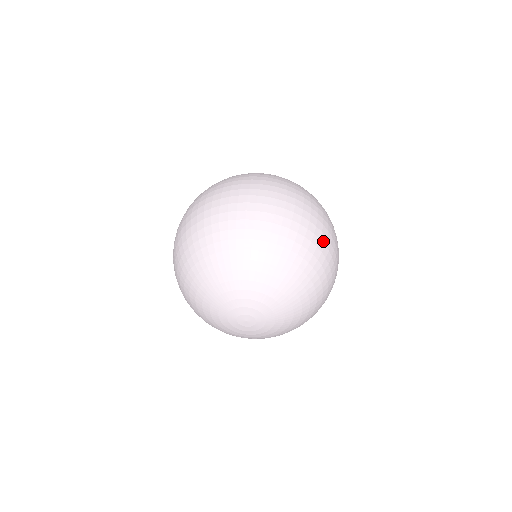
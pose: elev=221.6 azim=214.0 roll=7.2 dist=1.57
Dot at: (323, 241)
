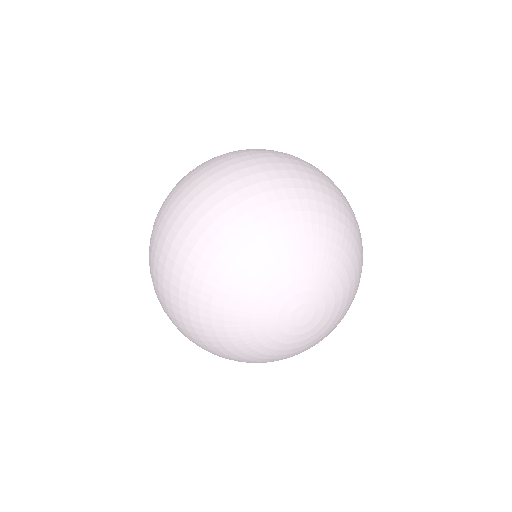
Dot at: (291, 169)
